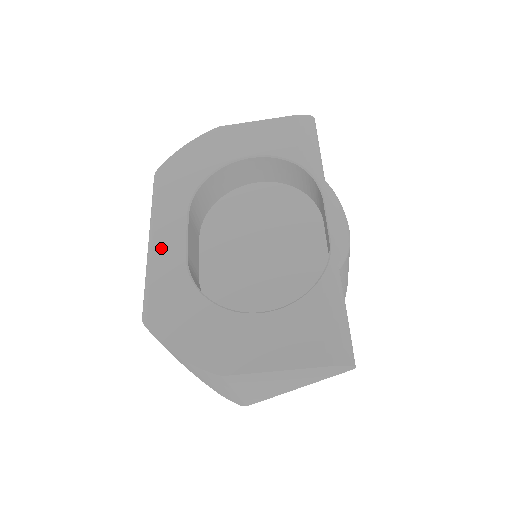
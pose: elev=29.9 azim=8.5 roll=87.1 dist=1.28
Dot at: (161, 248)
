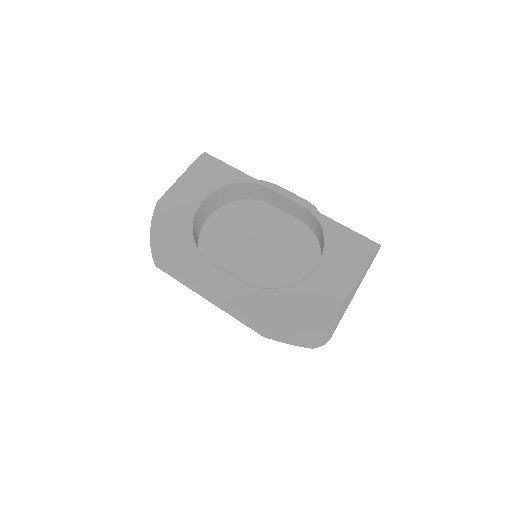
Dot at: (221, 292)
